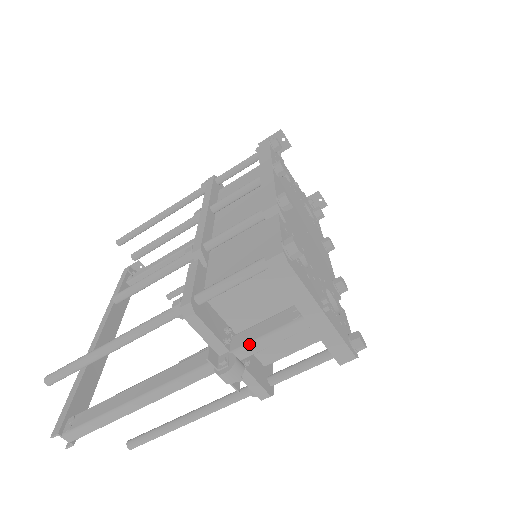
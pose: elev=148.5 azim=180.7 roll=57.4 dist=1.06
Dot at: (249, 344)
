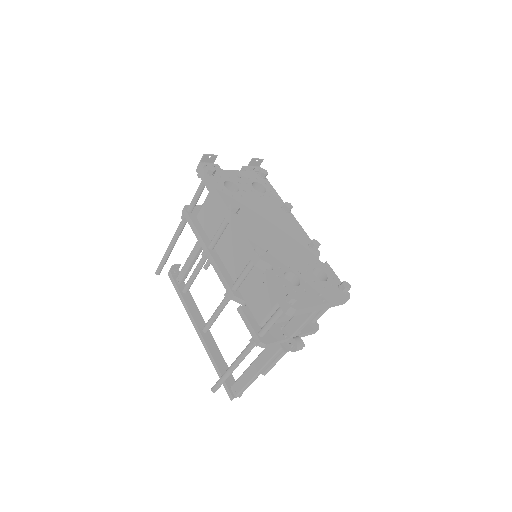
Dot at: (297, 331)
